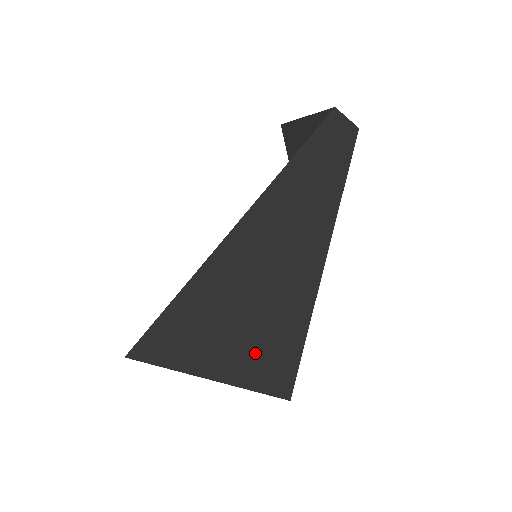
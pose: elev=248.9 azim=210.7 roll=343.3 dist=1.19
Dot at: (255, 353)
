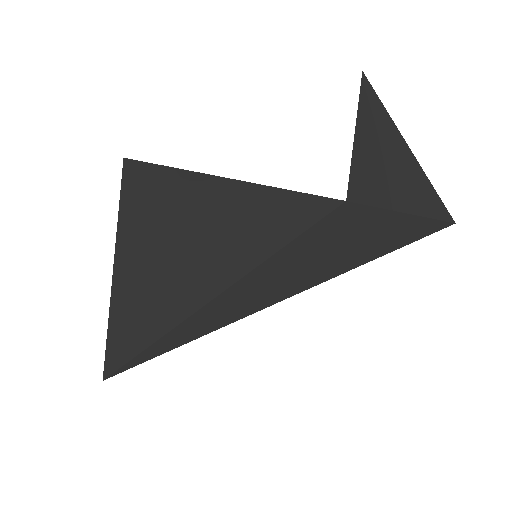
Dot at: occluded
